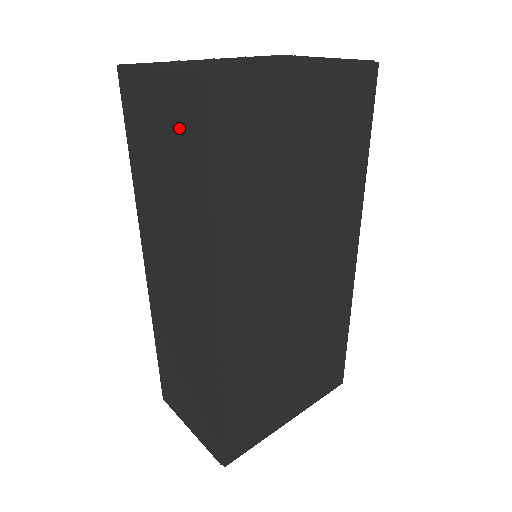
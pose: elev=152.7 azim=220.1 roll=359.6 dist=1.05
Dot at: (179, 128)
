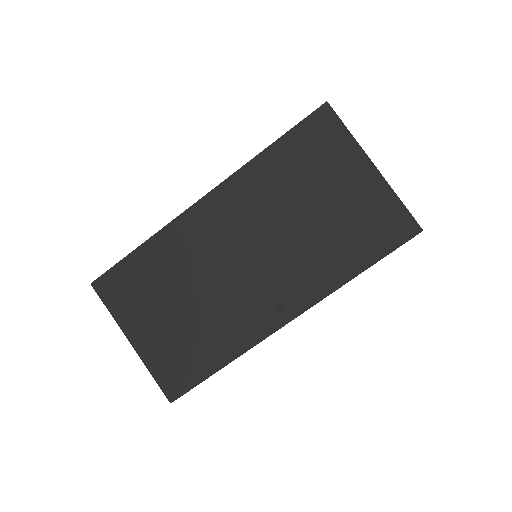
Dot at: occluded
